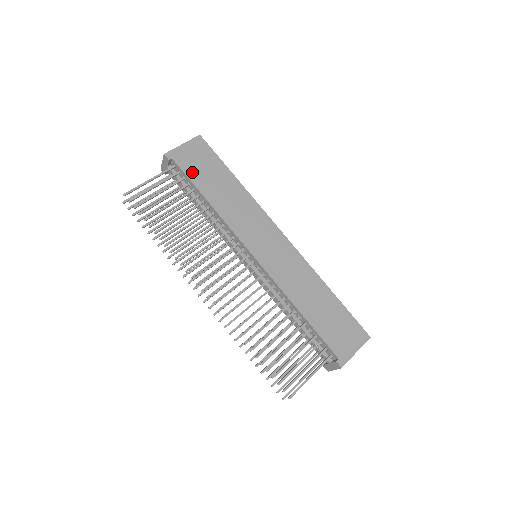
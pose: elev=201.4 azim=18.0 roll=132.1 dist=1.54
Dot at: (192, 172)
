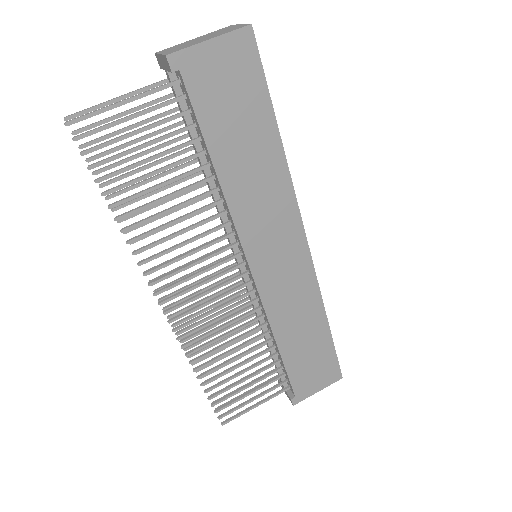
Dot at: (208, 109)
